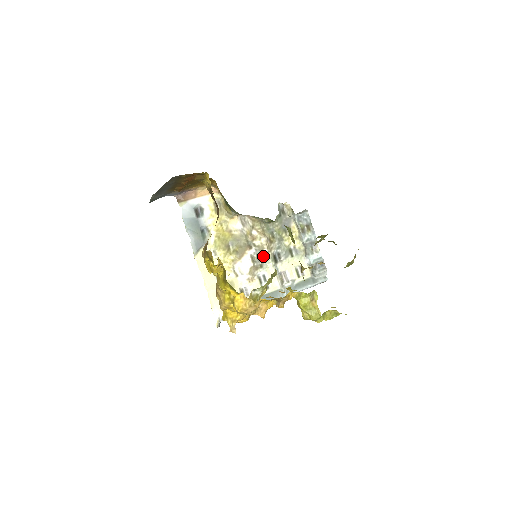
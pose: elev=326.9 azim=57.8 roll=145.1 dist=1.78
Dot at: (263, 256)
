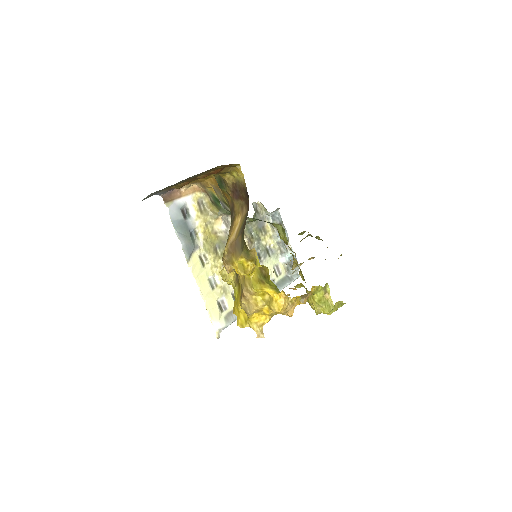
Dot at: occluded
